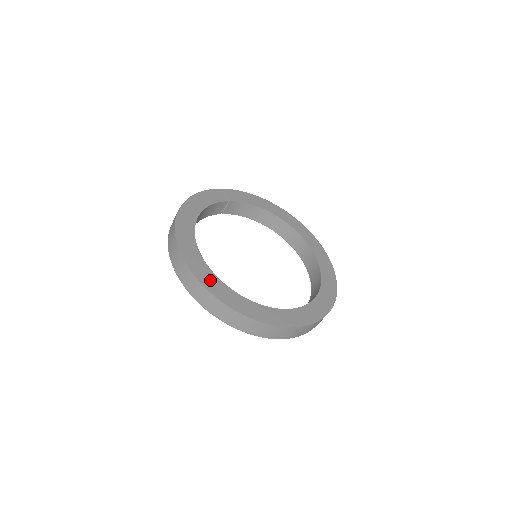
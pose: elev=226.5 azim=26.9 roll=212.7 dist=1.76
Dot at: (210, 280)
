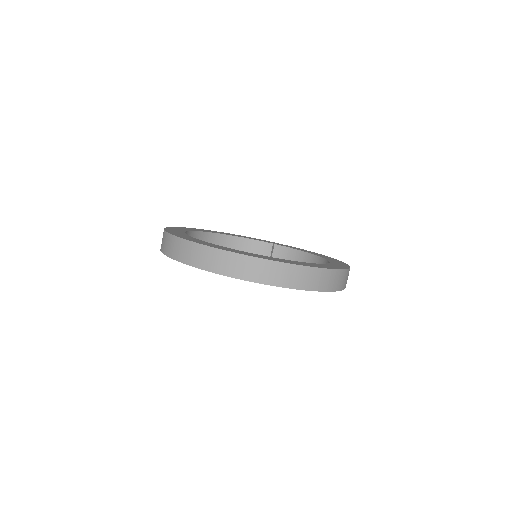
Dot at: (176, 230)
